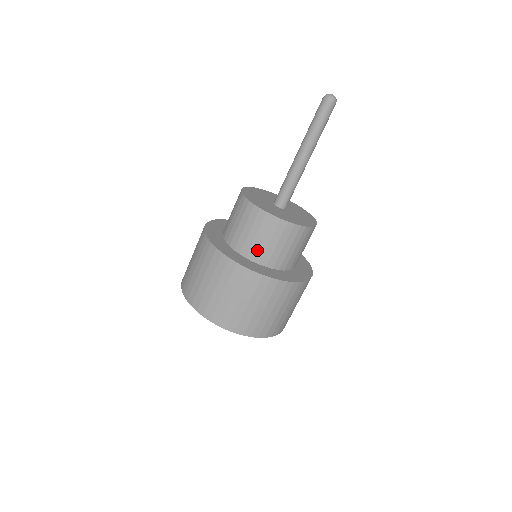
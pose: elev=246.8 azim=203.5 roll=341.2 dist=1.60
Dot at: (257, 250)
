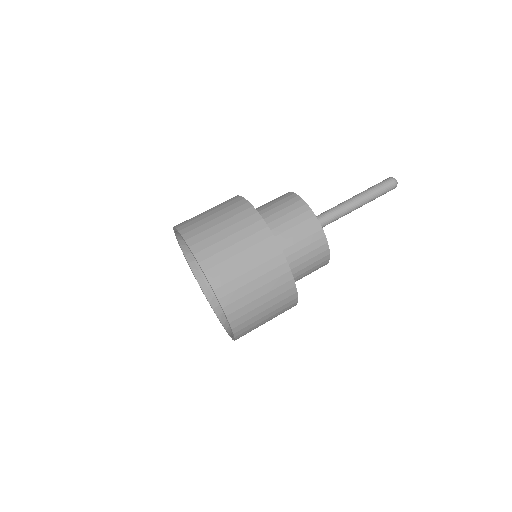
Dot at: (273, 221)
